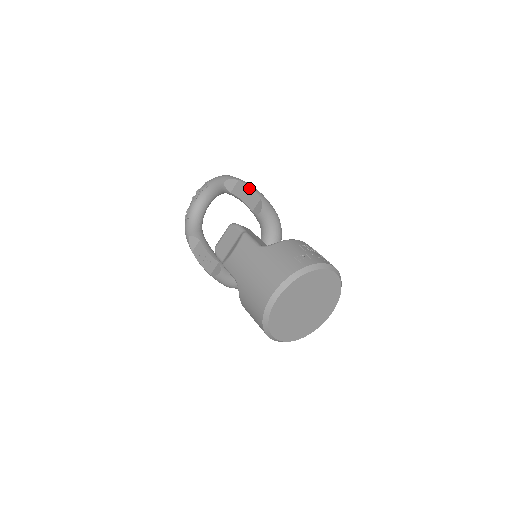
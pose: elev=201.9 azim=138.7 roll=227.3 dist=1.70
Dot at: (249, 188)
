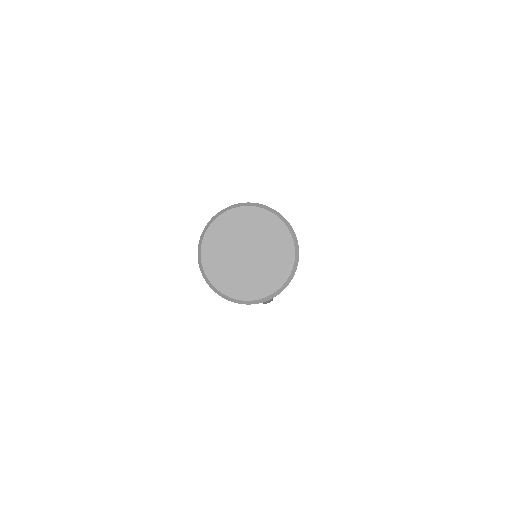
Dot at: occluded
